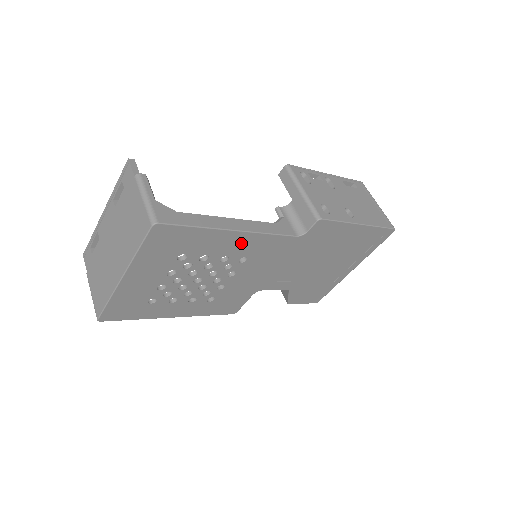
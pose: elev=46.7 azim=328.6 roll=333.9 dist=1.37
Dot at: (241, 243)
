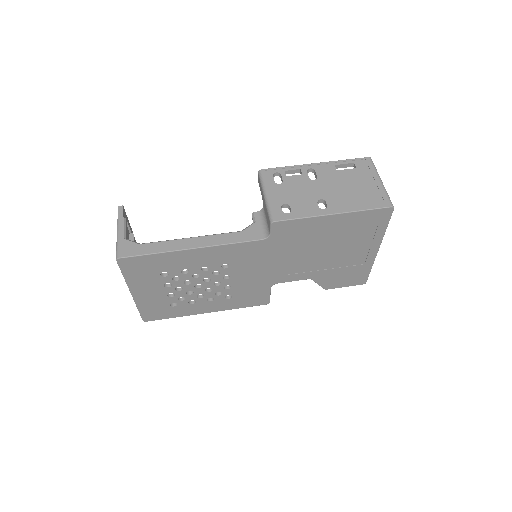
Dot at: (208, 255)
